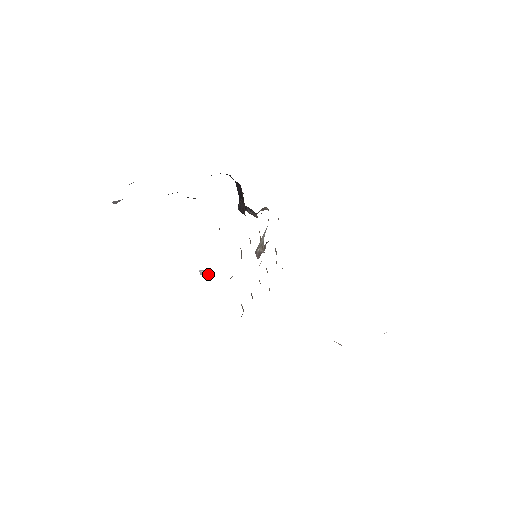
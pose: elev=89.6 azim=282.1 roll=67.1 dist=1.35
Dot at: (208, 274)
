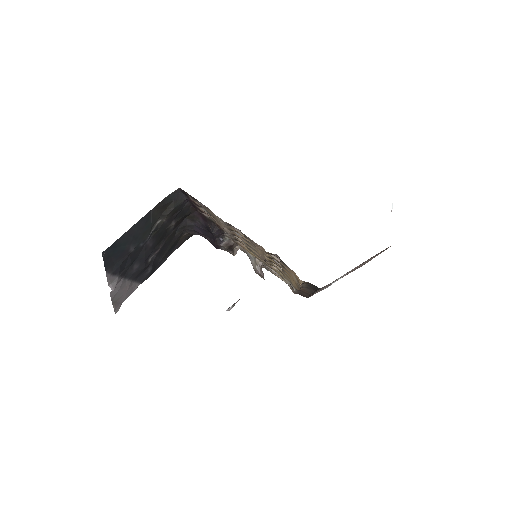
Dot at: occluded
